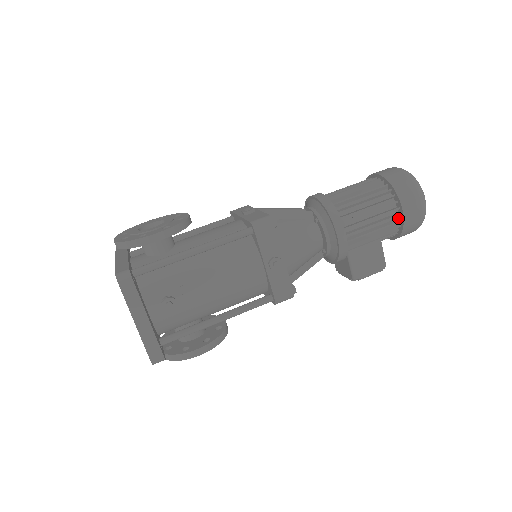
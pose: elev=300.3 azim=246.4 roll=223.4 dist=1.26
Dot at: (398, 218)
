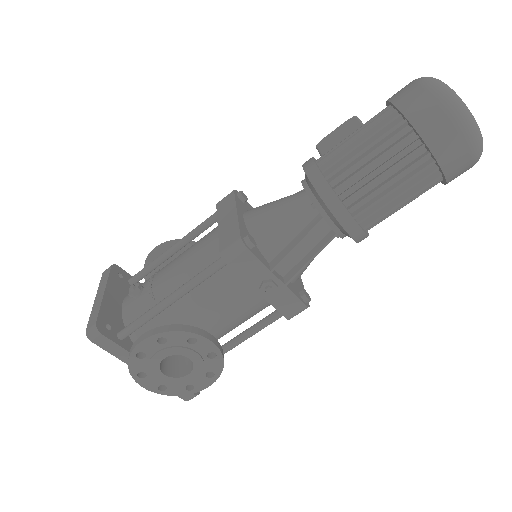
Dot at: occluded
